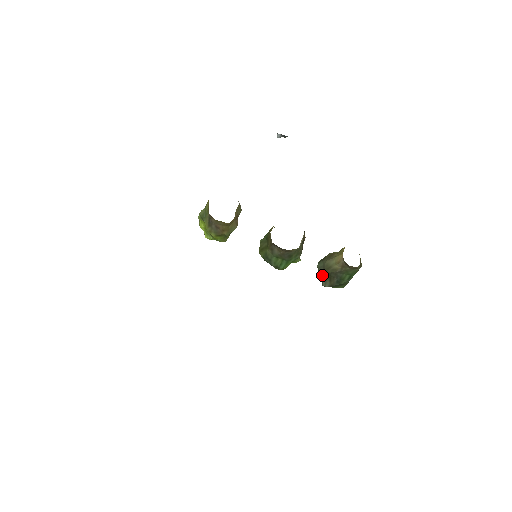
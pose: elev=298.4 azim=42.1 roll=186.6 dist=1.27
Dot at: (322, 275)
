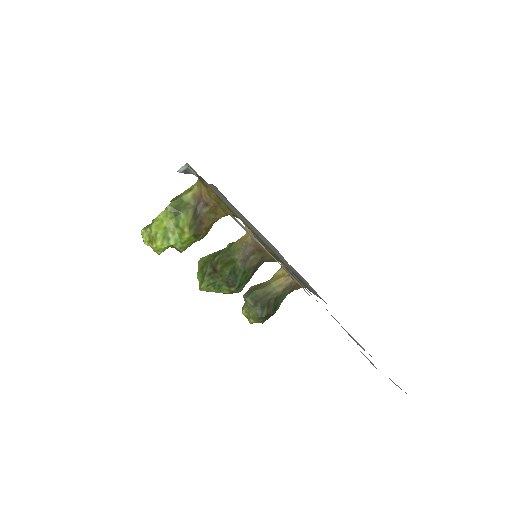
Dot at: (261, 303)
